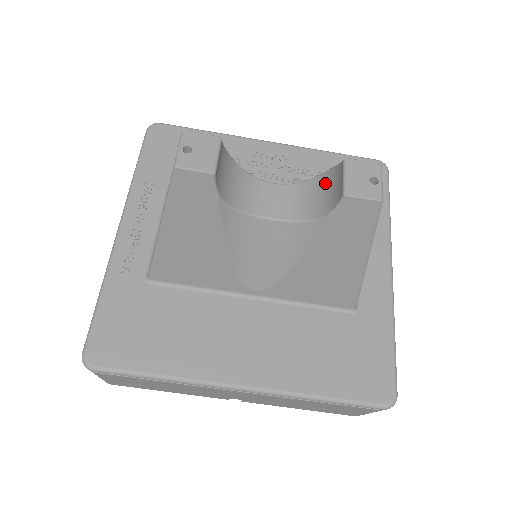
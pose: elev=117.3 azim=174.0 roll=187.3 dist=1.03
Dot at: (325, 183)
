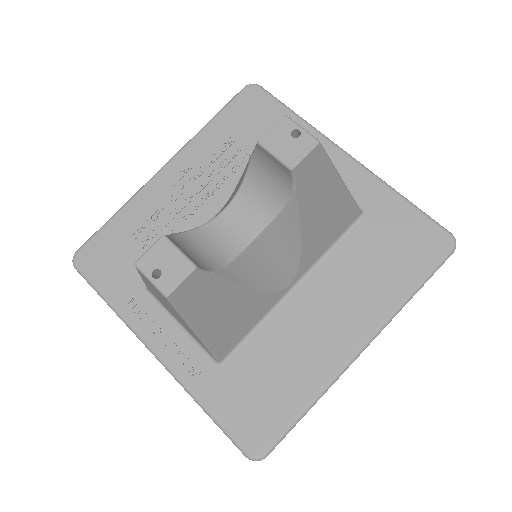
Dot at: (260, 171)
